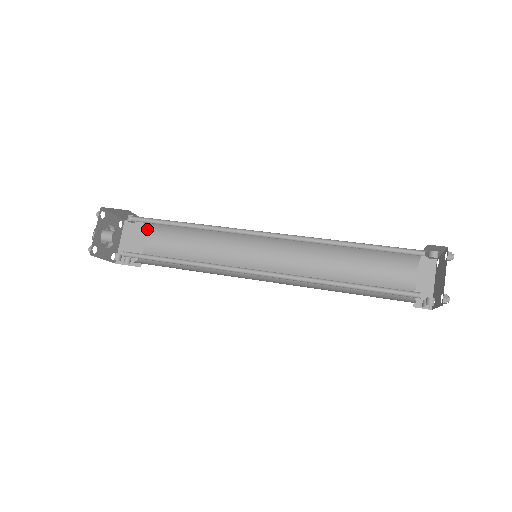
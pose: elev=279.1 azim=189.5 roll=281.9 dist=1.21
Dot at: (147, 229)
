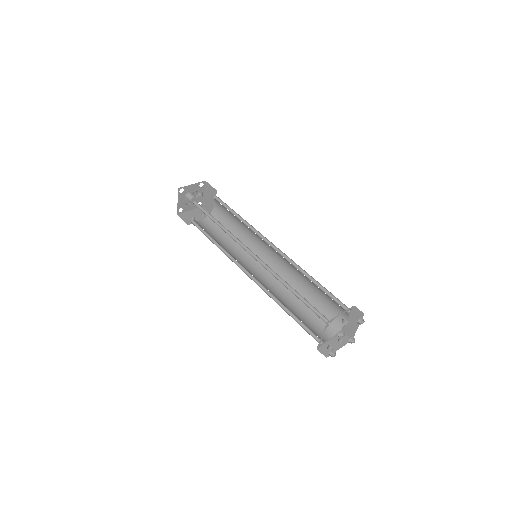
Dot at: occluded
